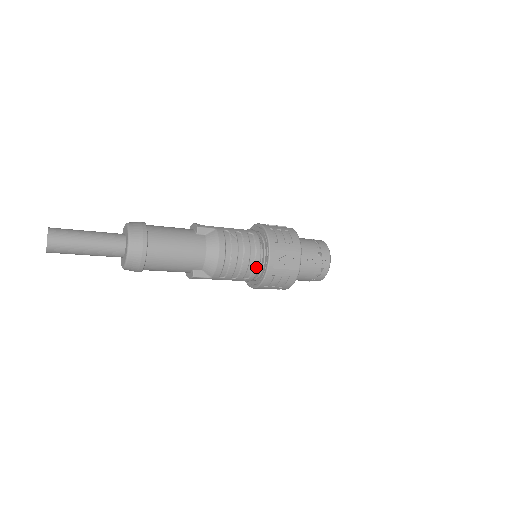
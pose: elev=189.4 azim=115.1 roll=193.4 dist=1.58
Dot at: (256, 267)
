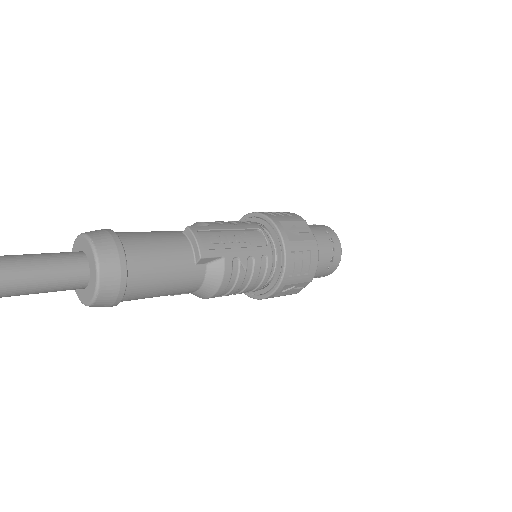
Dot at: (252, 291)
